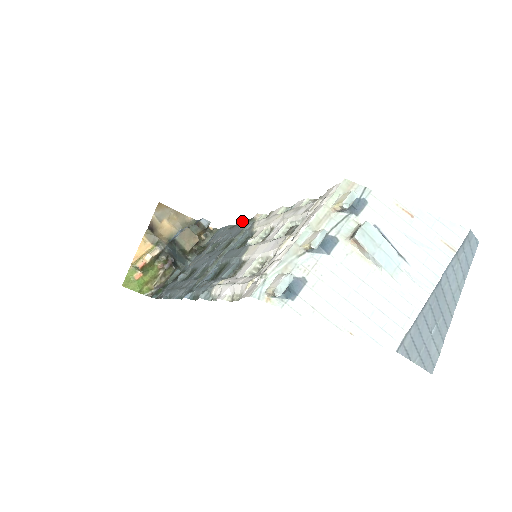
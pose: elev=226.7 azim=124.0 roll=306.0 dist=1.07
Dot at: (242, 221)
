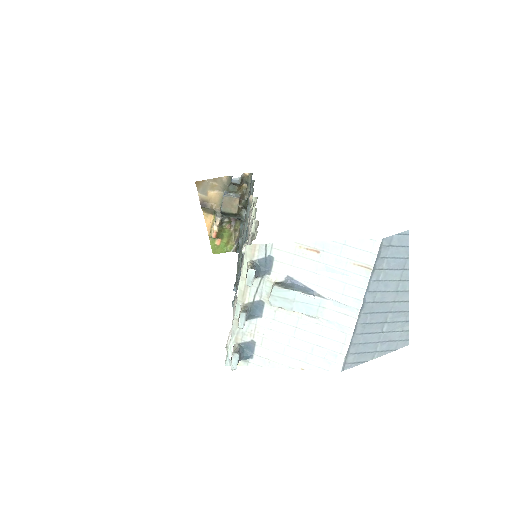
Dot at: occluded
